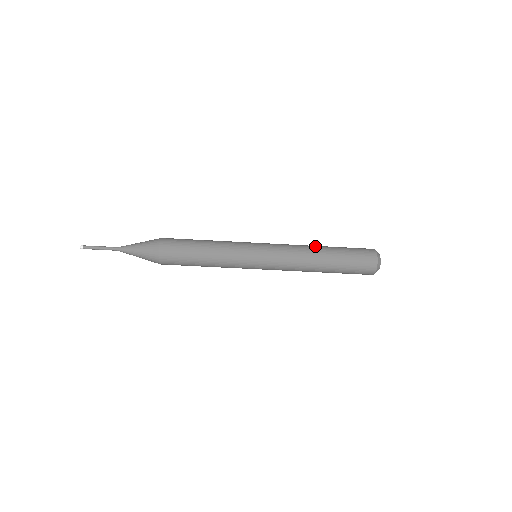
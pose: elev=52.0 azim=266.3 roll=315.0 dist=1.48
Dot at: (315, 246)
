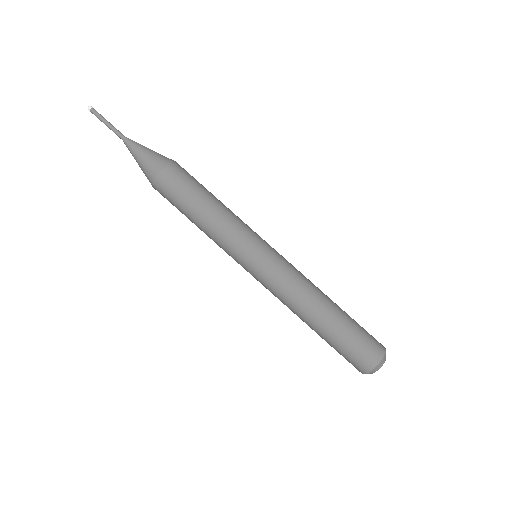
Dot at: occluded
